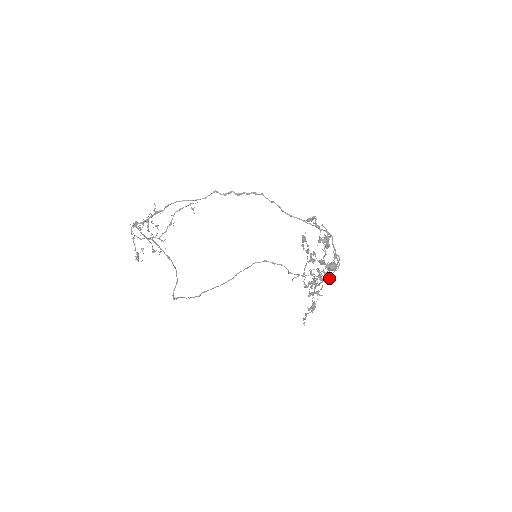
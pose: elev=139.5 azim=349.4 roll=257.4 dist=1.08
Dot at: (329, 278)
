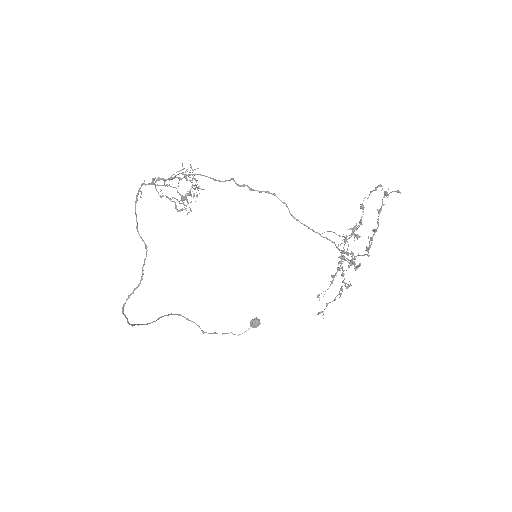
Dot at: (333, 280)
